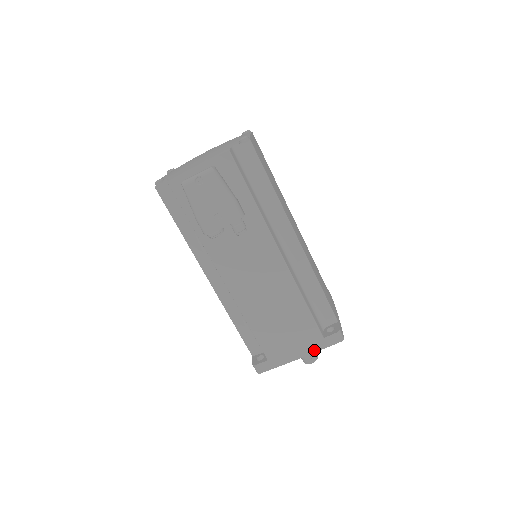
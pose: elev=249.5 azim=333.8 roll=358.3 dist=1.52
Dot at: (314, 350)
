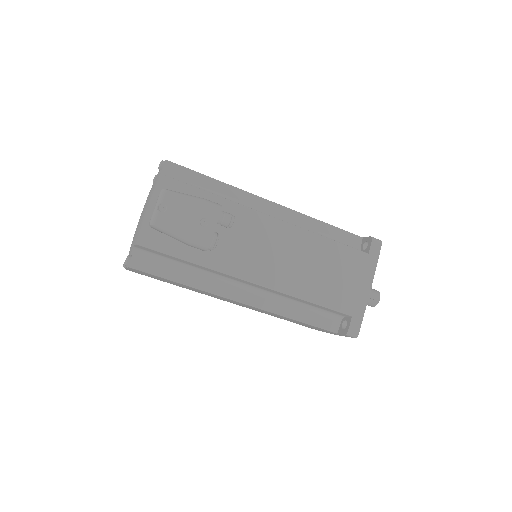
Dot at: (373, 271)
